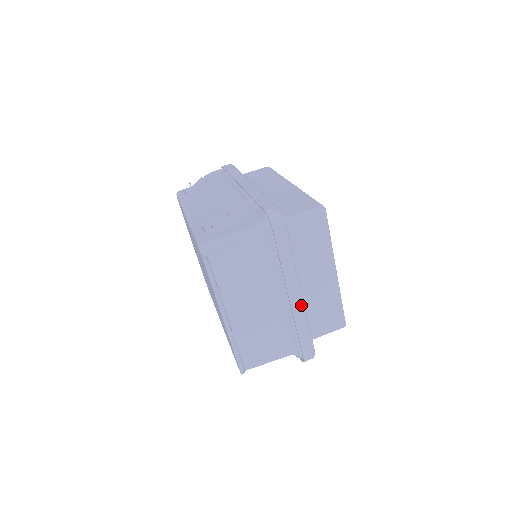
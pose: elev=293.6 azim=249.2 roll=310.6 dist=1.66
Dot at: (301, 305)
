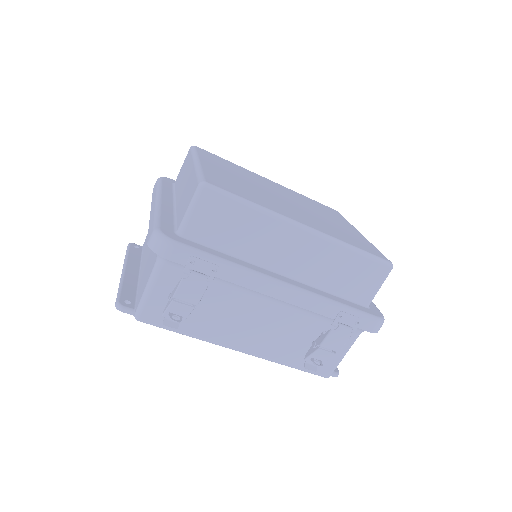
Dot at: occluded
